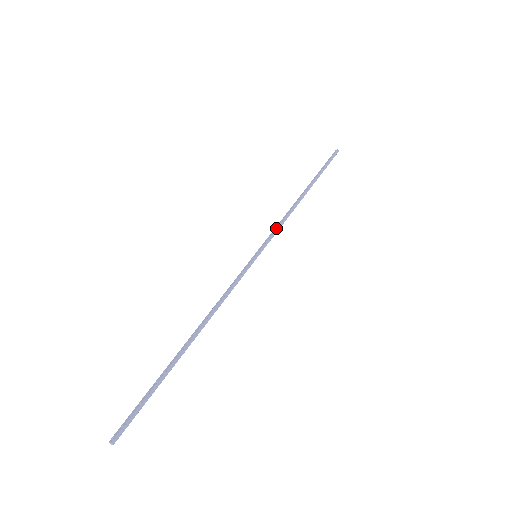
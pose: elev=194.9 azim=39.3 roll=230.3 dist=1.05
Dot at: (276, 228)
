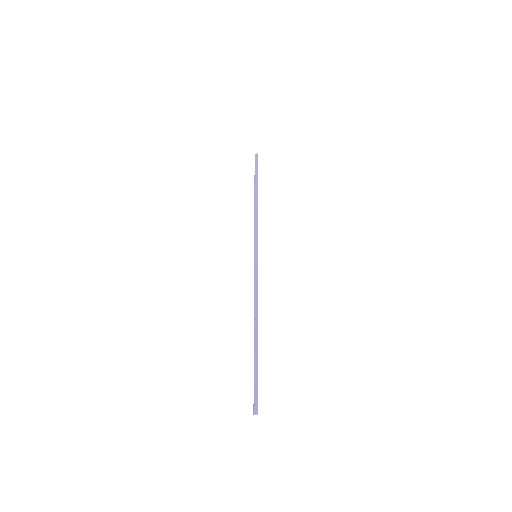
Dot at: (256, 230)
